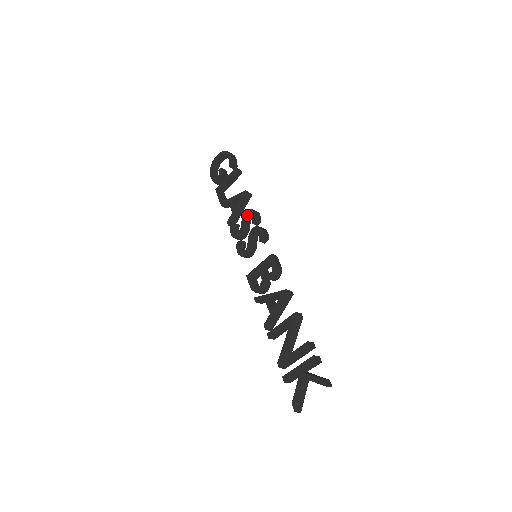
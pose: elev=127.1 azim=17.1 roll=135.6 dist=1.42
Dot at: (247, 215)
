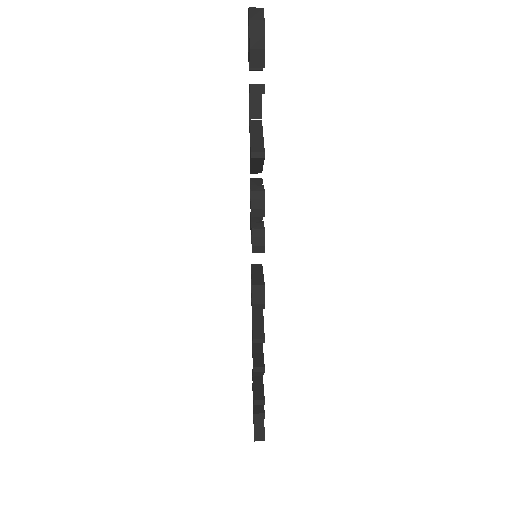
Dot at: occluded
